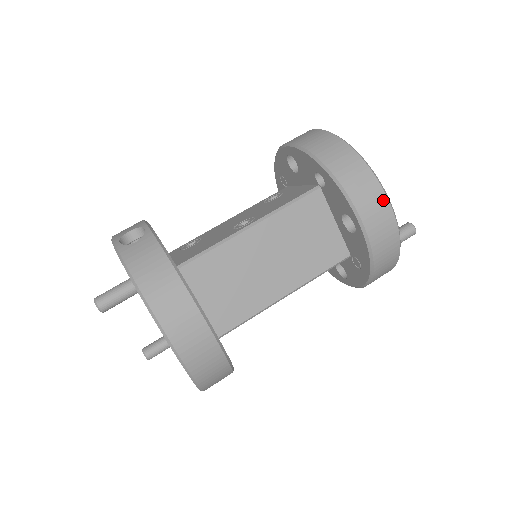
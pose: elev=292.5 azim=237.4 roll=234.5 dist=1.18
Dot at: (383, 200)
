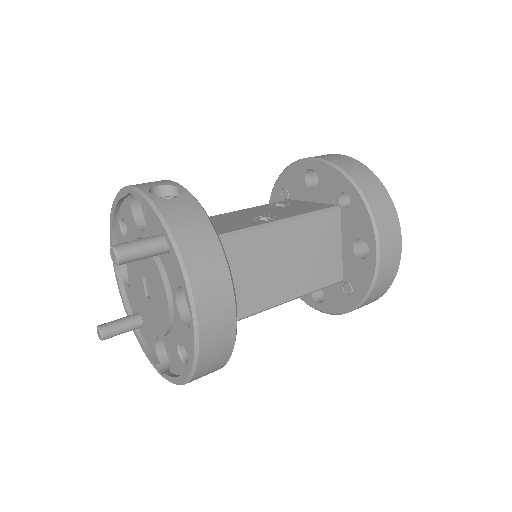
Dot at: (398, 236)
